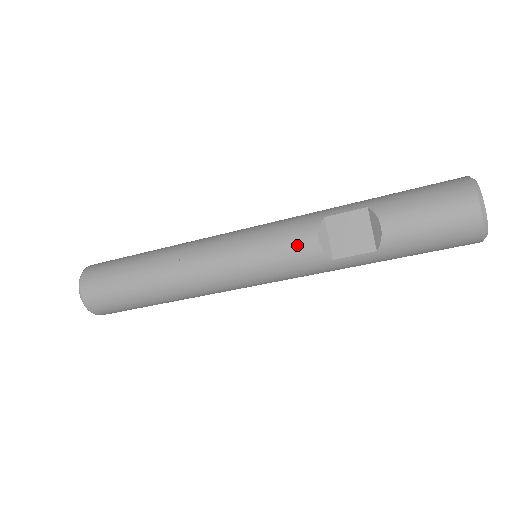
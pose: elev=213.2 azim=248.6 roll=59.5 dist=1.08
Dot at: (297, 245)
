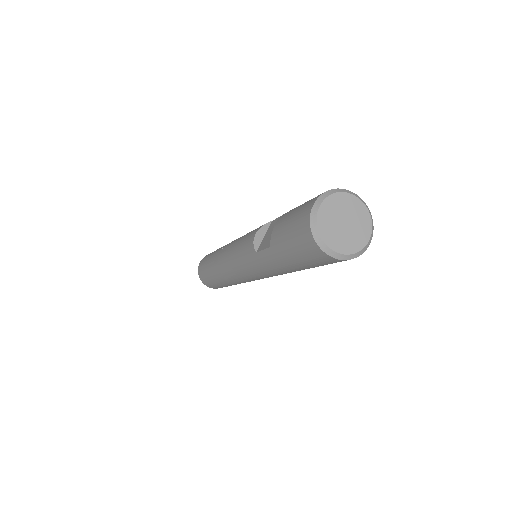
Dot at: (249, 237)
